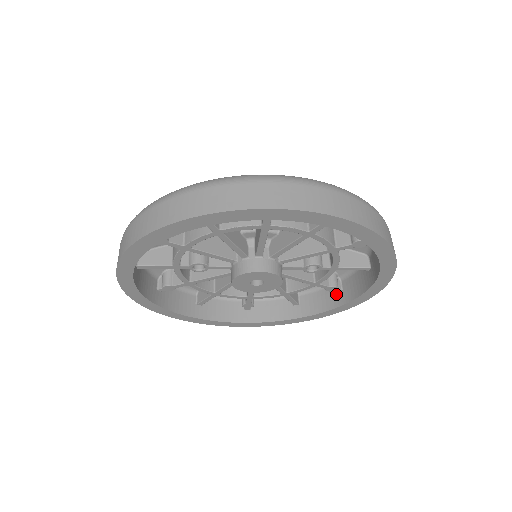
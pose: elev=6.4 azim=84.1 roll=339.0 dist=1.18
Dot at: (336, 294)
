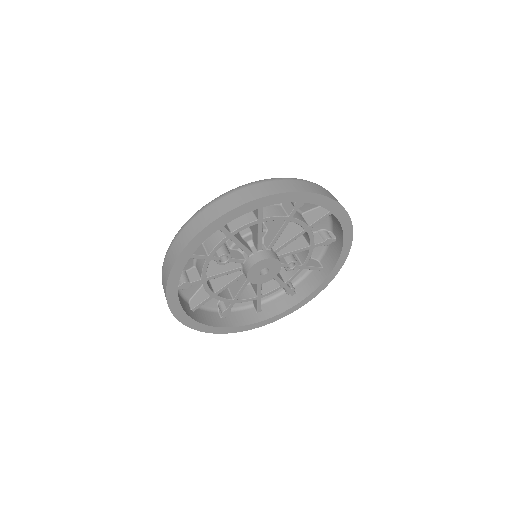
Dot at: (291, 297)
